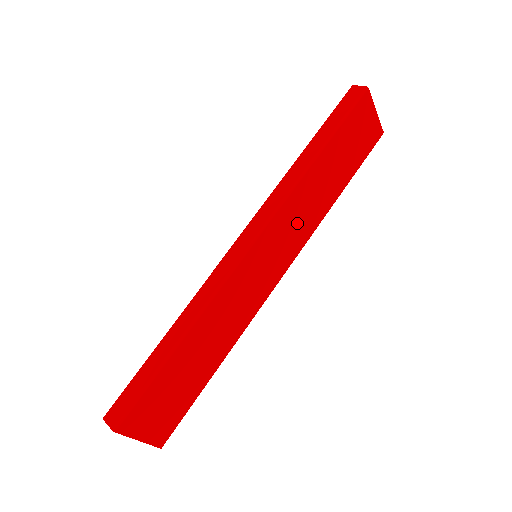
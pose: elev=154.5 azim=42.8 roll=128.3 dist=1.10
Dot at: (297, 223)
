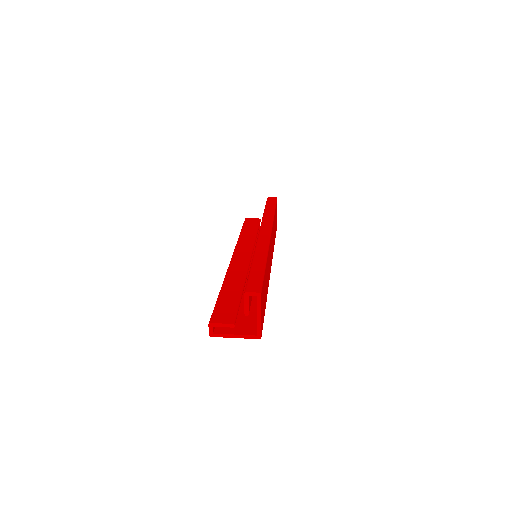
Dot at: occluded
